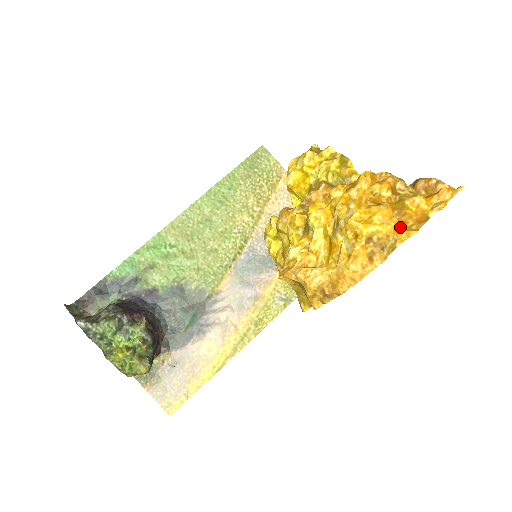
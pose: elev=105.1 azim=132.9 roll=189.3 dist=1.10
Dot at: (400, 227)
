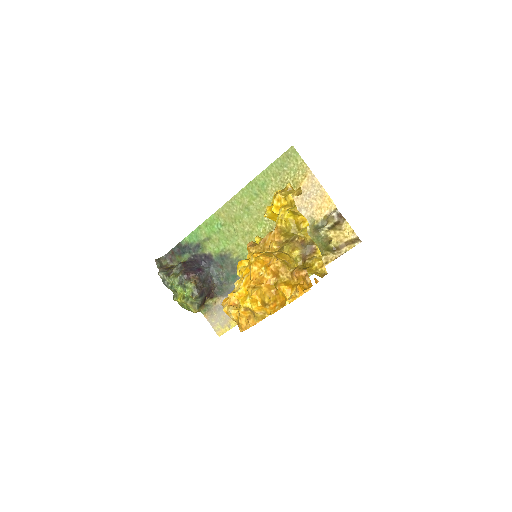
Dot at: (271, 303)
